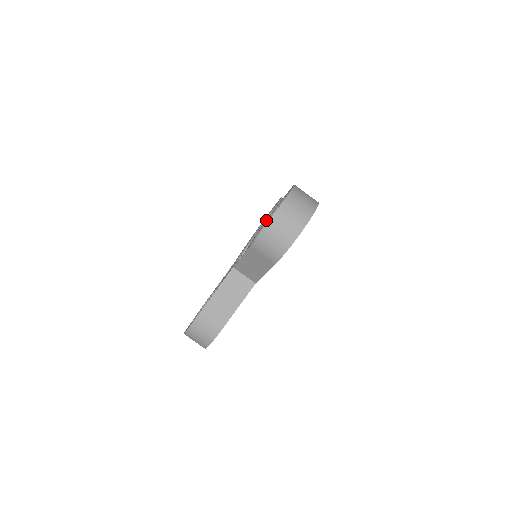
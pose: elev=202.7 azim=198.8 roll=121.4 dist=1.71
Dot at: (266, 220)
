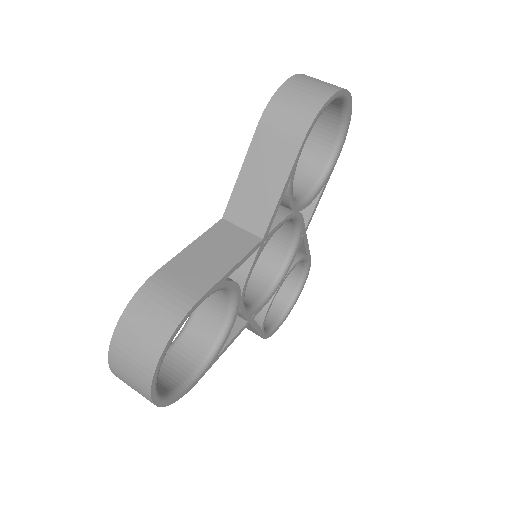
Dot at: occluded
